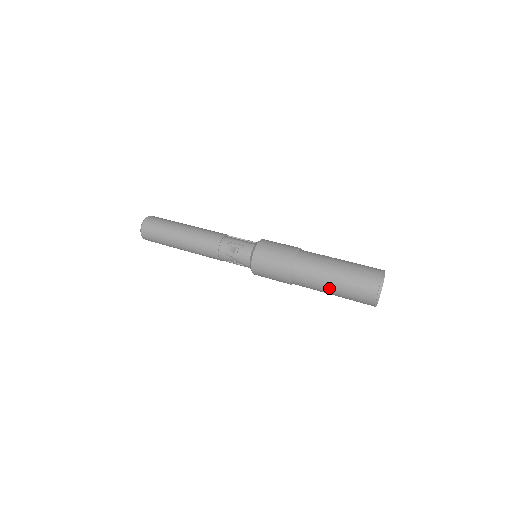
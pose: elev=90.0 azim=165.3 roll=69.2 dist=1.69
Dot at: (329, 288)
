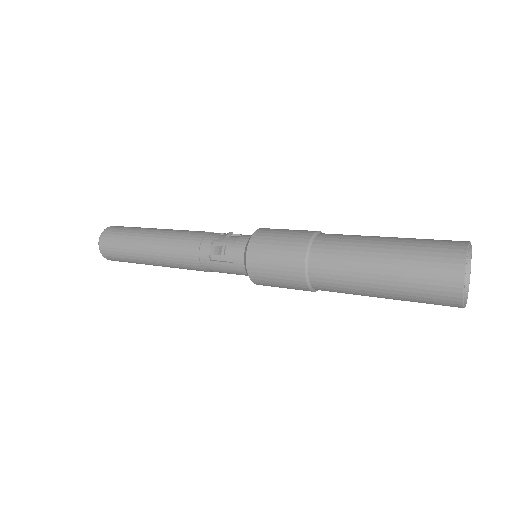
Dot at: (375, 263)
